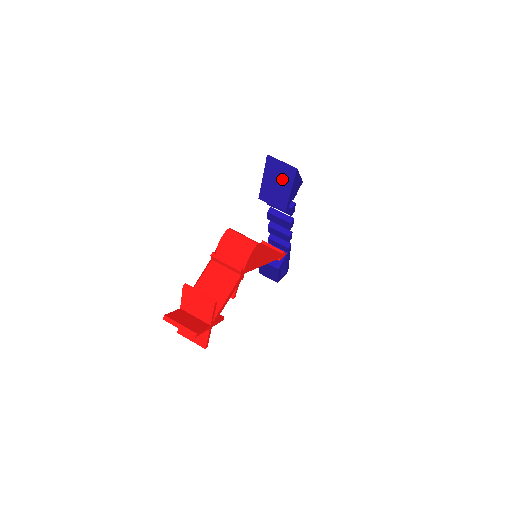
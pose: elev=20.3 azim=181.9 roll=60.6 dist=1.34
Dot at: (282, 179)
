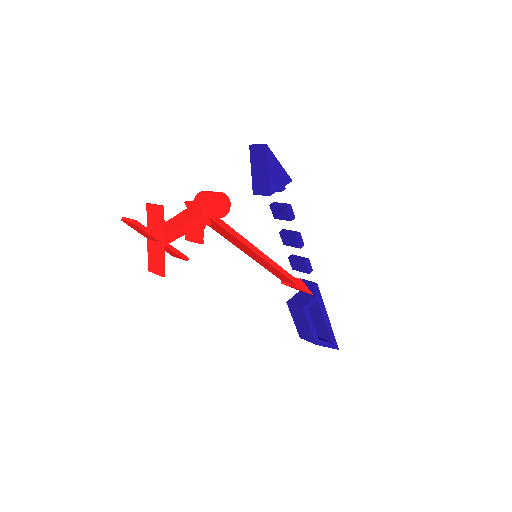
Dot at: (261, 162)
